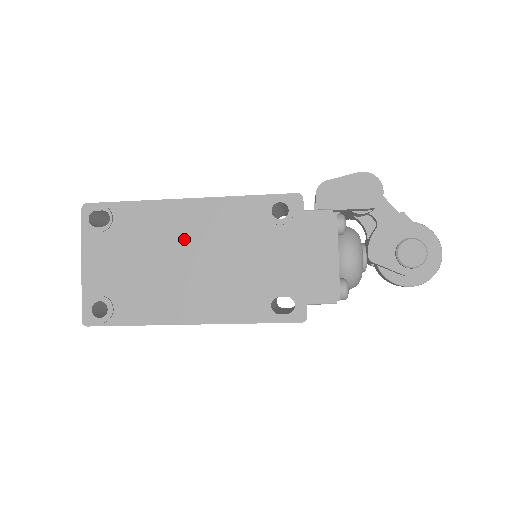
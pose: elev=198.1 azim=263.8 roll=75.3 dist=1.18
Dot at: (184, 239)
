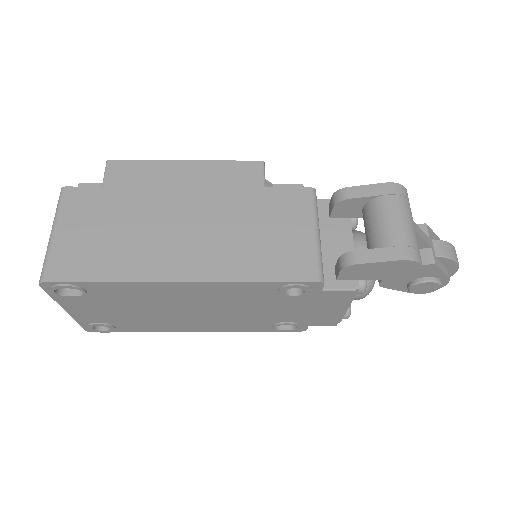
Dot at: (181, 302)
